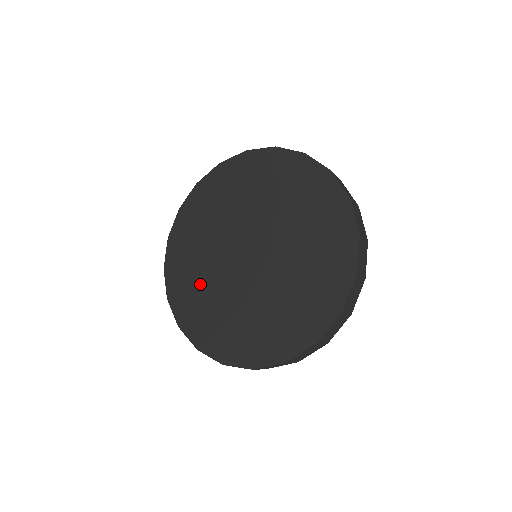
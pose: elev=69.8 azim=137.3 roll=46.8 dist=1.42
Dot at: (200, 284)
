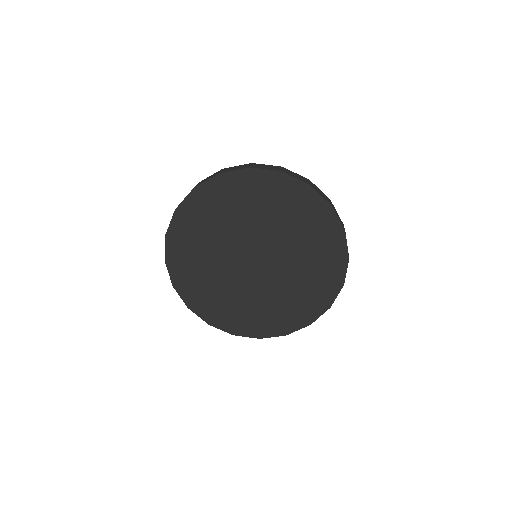
Dot at: (202, 263)
